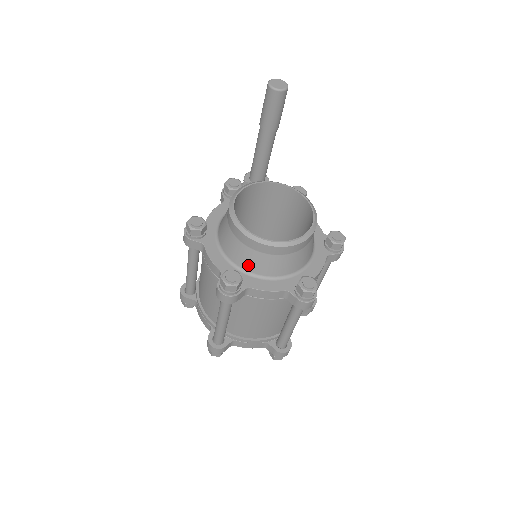
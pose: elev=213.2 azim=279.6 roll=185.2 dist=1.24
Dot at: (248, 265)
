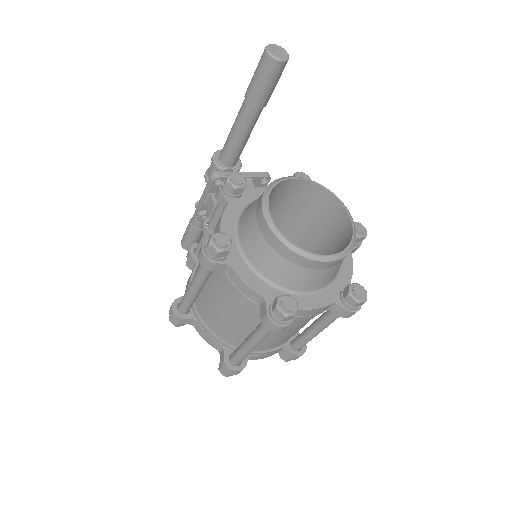
Dot at: (293, 283)
